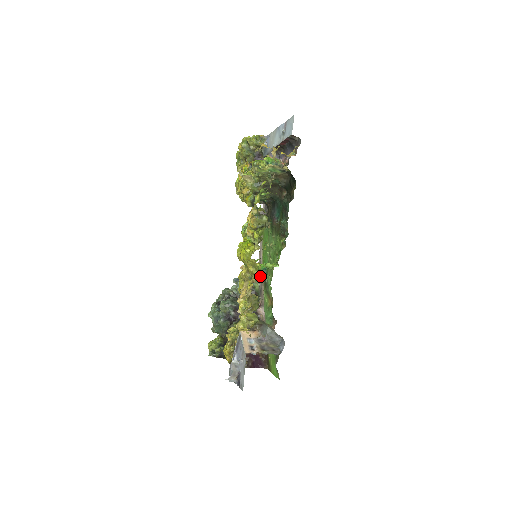
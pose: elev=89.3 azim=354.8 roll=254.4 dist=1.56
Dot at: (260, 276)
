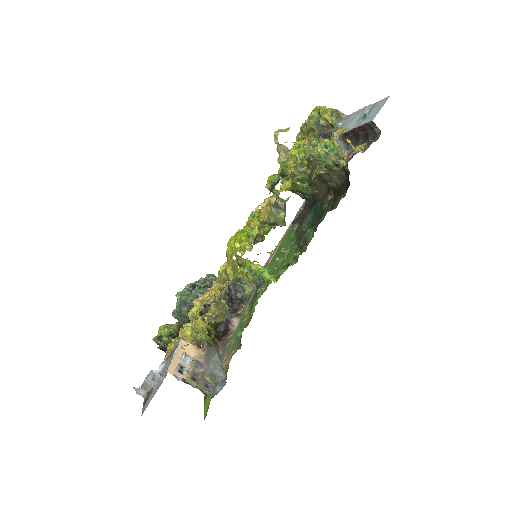
Dot at: (254, 281)
